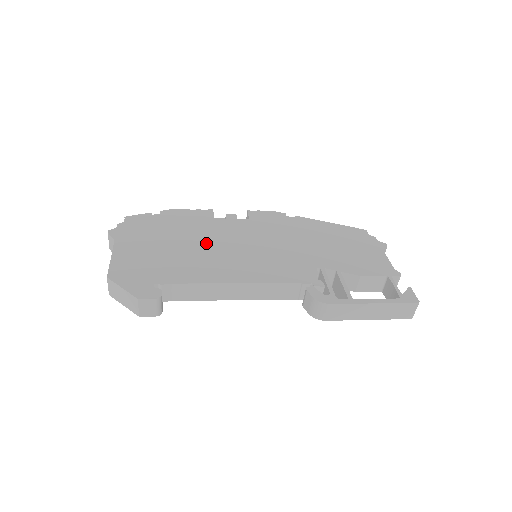
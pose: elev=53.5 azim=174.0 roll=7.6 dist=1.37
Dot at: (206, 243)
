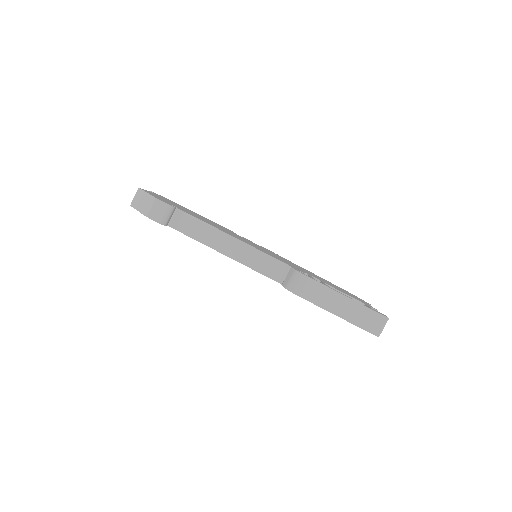
Dot at: occluded
